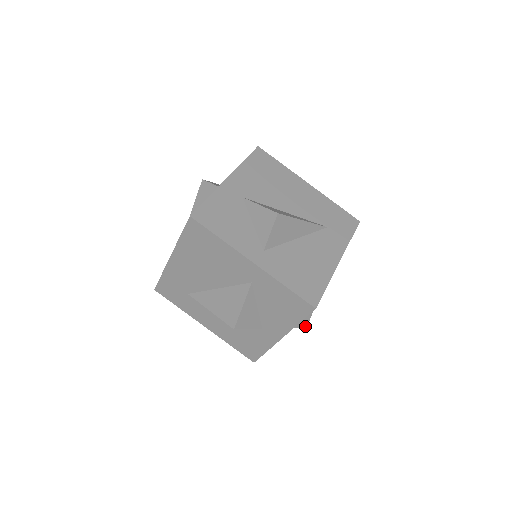
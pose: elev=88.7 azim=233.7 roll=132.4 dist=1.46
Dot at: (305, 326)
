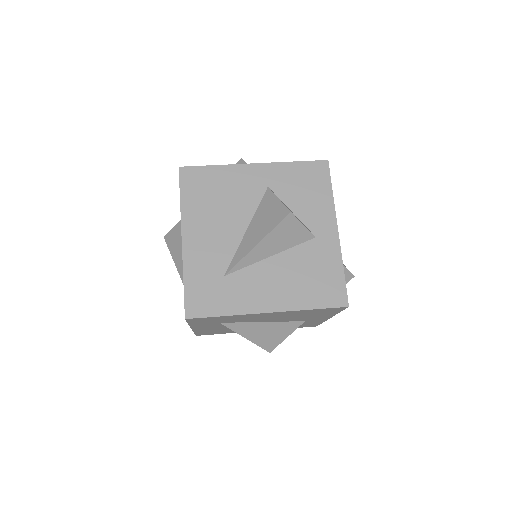
Dot at: (351, 274)
